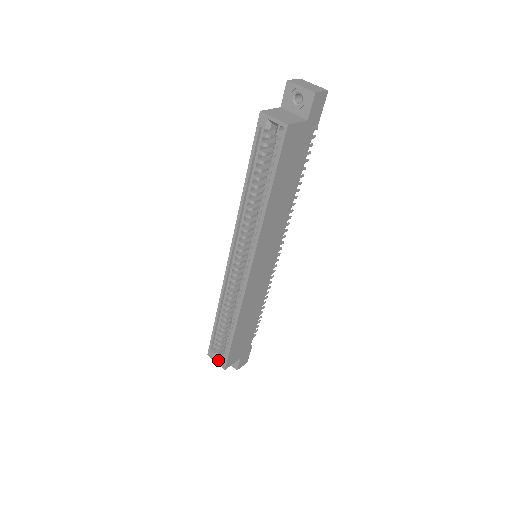
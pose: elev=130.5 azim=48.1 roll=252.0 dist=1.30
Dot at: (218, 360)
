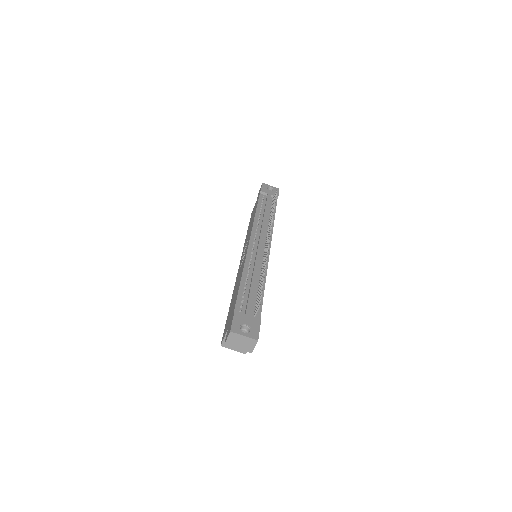
Dot at: occluded
